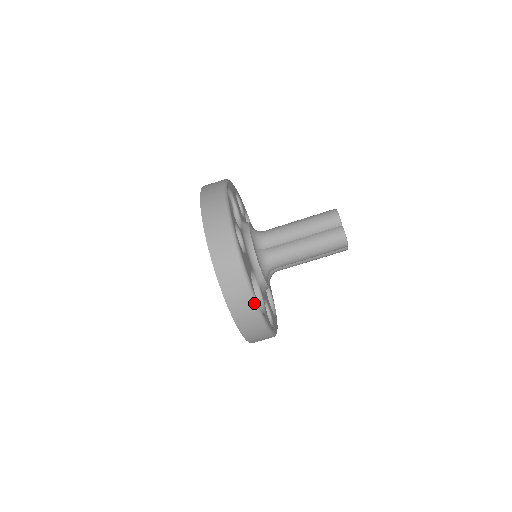
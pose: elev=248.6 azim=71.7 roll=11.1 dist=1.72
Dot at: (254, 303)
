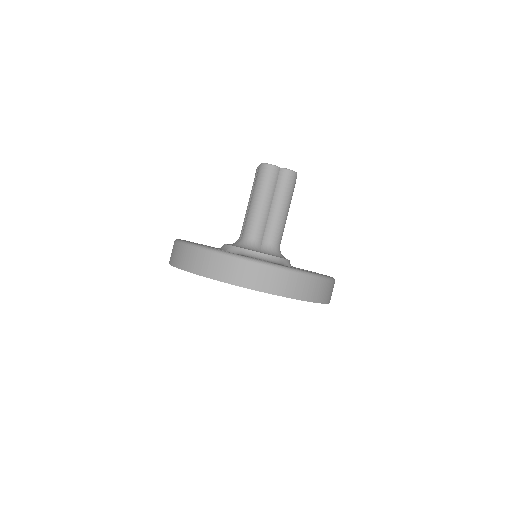
Dot at: (195, 247)
